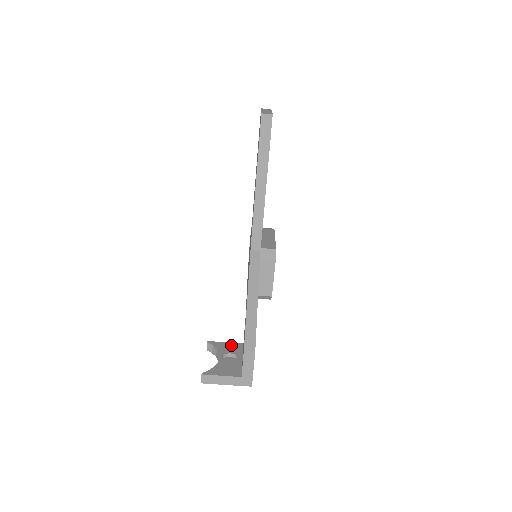
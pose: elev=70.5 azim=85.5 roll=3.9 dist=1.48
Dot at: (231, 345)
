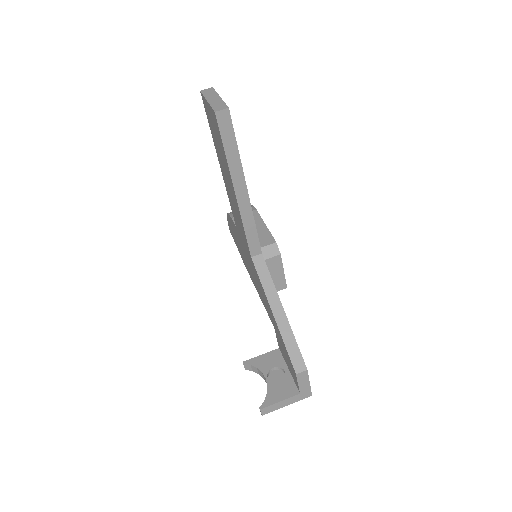
Dot at: (268, 356)
